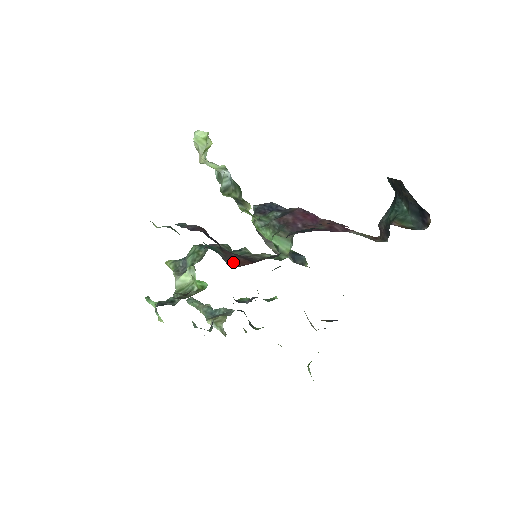
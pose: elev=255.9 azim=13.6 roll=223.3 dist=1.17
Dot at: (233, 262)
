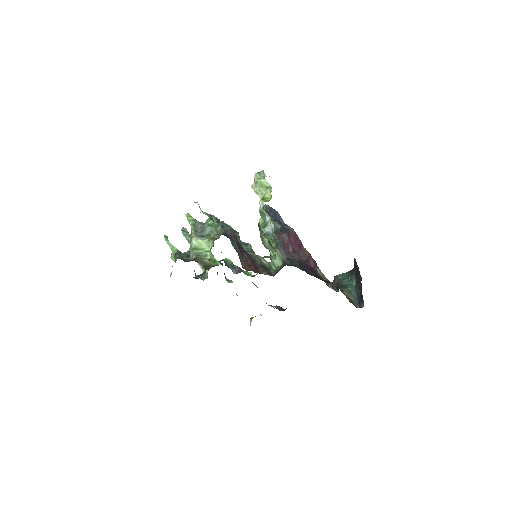
Dot at: (244, 263)
